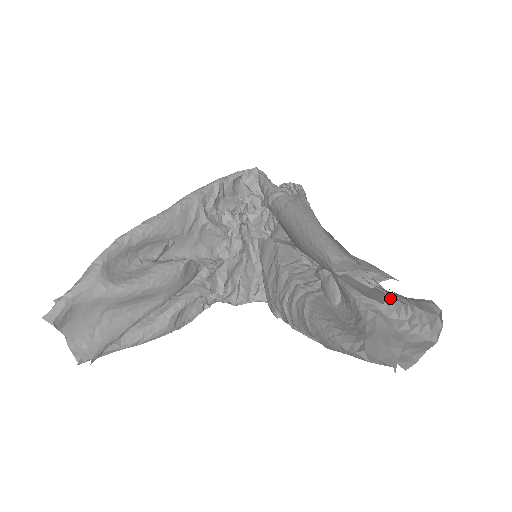
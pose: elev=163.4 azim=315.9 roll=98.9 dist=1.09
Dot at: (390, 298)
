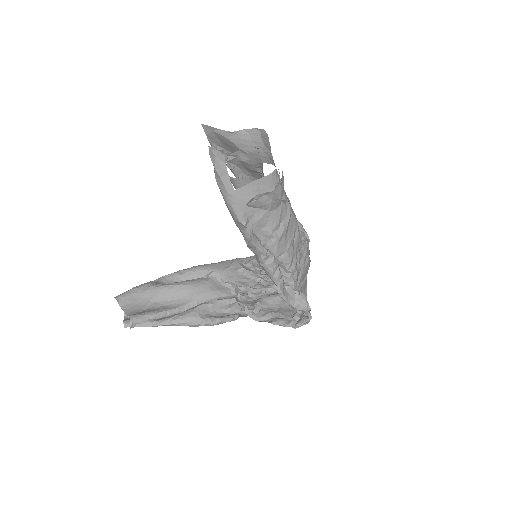
Dot at: (244, 151)
